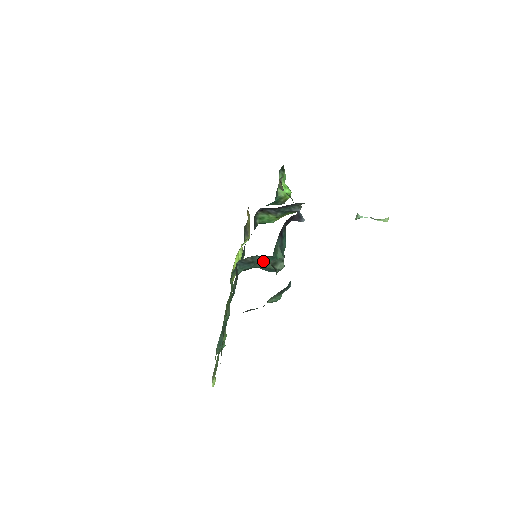
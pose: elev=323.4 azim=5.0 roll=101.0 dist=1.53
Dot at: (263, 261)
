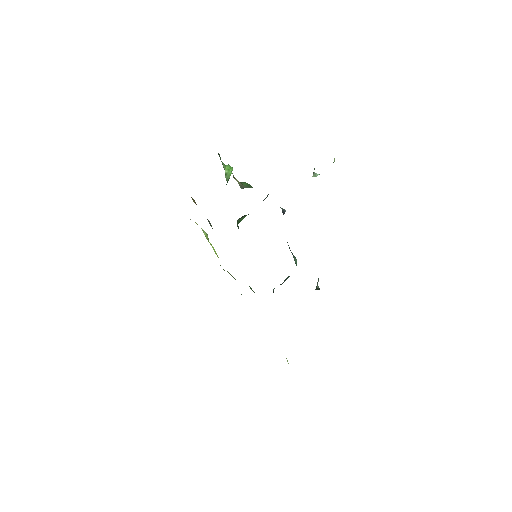
Dot at: (289, 276)
